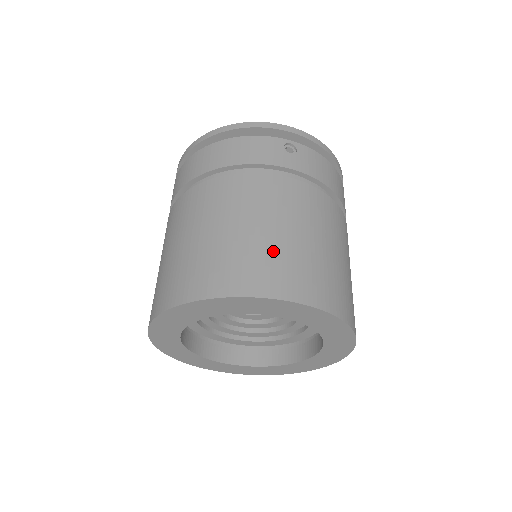
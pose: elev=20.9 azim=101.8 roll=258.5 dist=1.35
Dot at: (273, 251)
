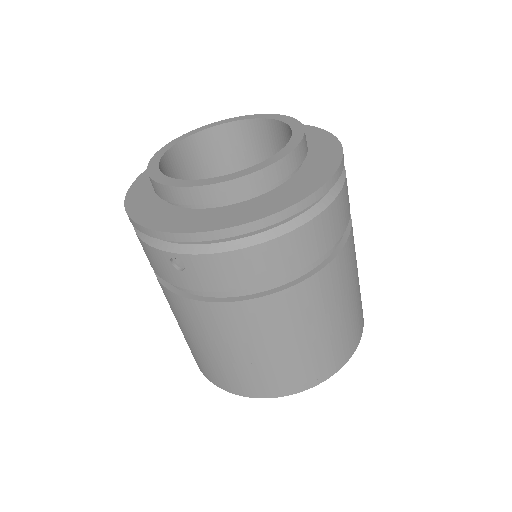
Dot at: (208, 360)
